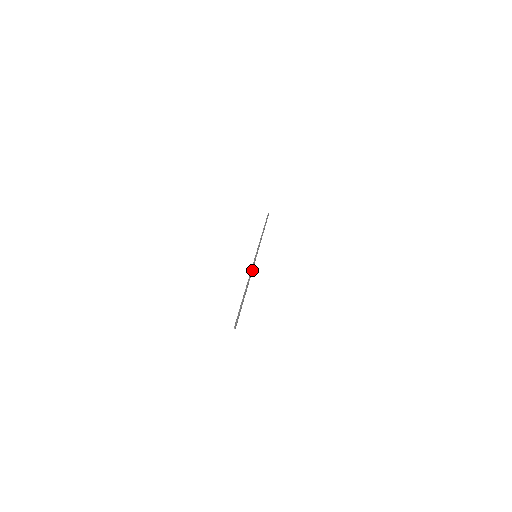
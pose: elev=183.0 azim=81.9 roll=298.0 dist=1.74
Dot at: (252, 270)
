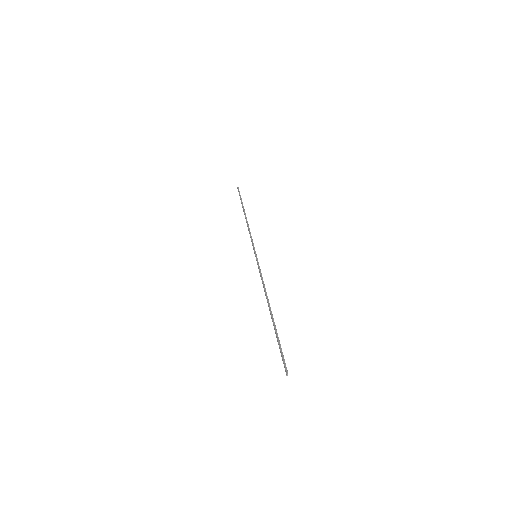
Dot at: (262, 279)
